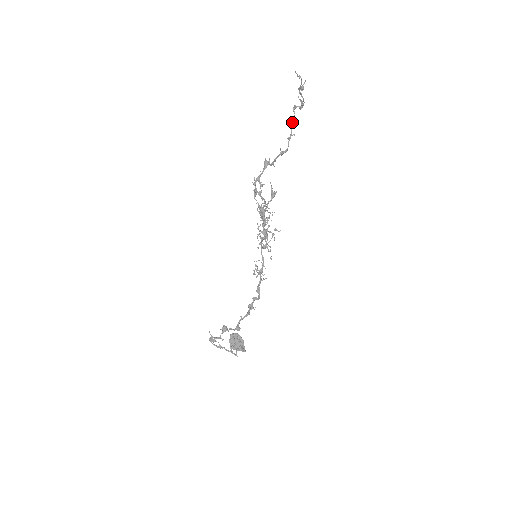
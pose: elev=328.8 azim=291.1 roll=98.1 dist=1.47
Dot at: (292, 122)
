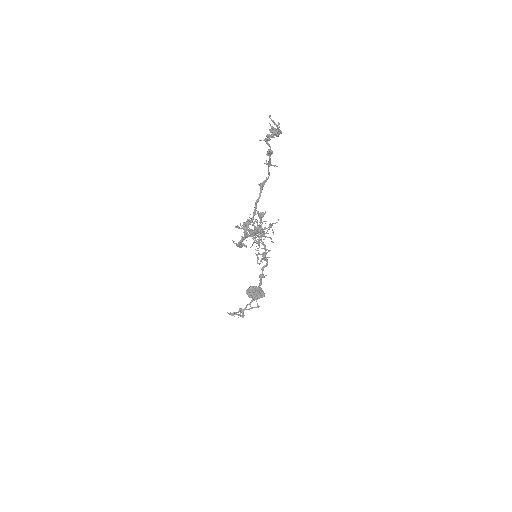
Dot at: (268, 154)
